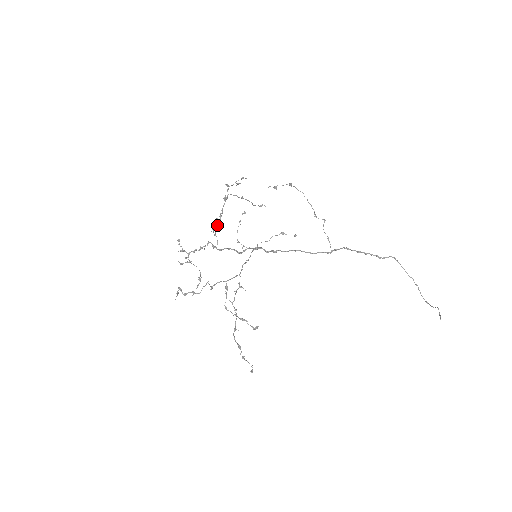
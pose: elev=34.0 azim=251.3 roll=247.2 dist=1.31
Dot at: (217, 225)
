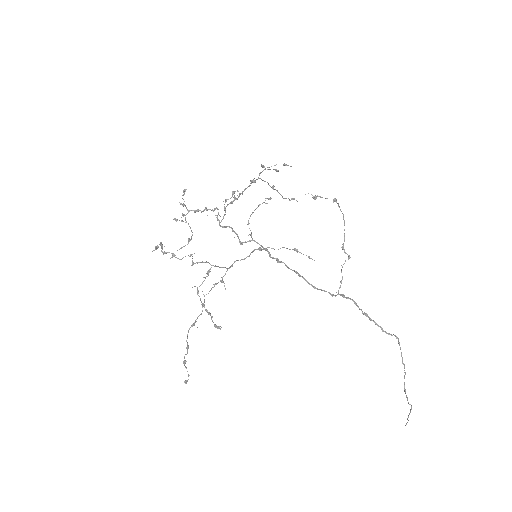
Dot at: (231, 202)
